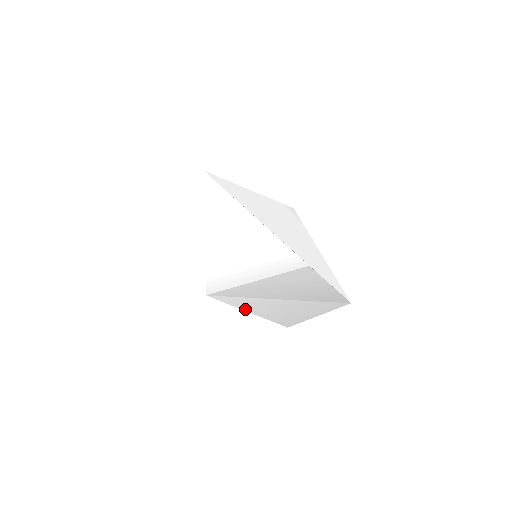
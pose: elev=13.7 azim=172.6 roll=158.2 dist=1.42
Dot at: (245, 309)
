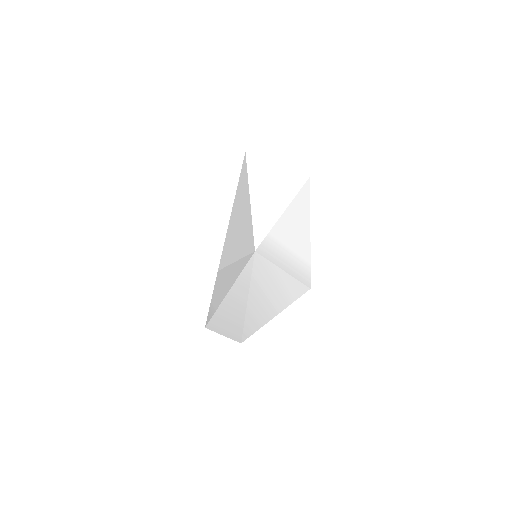
Dot at: (234, 285)
